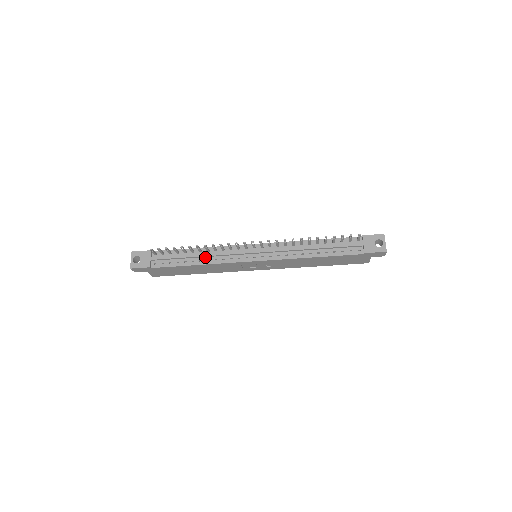
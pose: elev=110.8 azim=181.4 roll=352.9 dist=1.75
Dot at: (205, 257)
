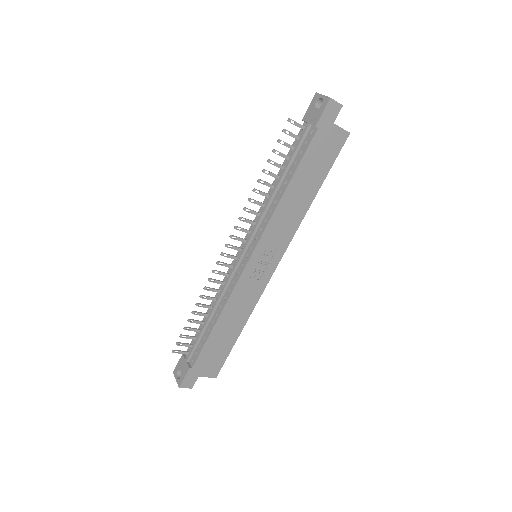
Dot at: (217, 307)
